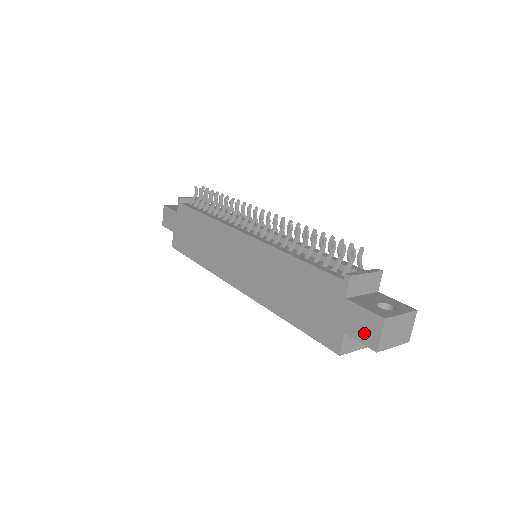
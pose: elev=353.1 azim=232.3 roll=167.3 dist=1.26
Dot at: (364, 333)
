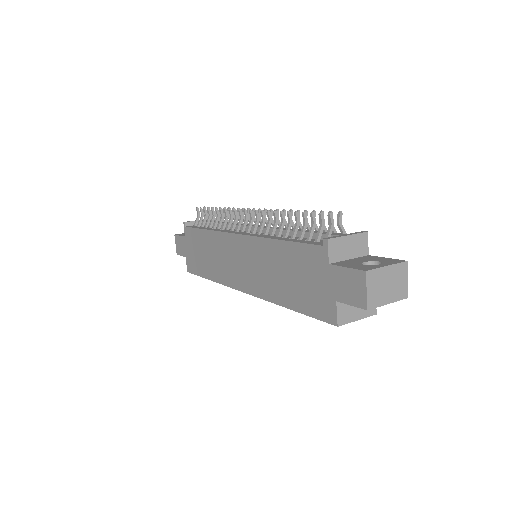
Dot at: (352, 294)
